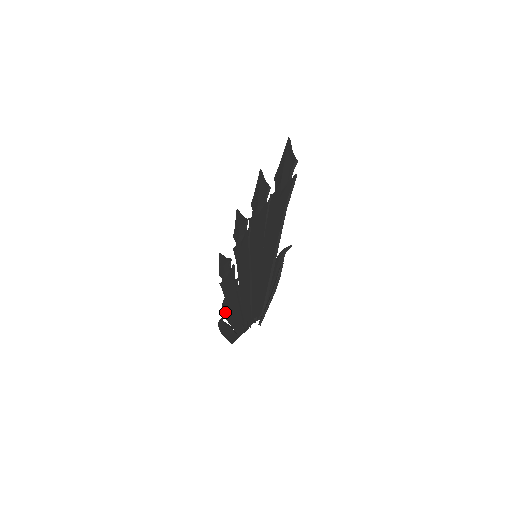
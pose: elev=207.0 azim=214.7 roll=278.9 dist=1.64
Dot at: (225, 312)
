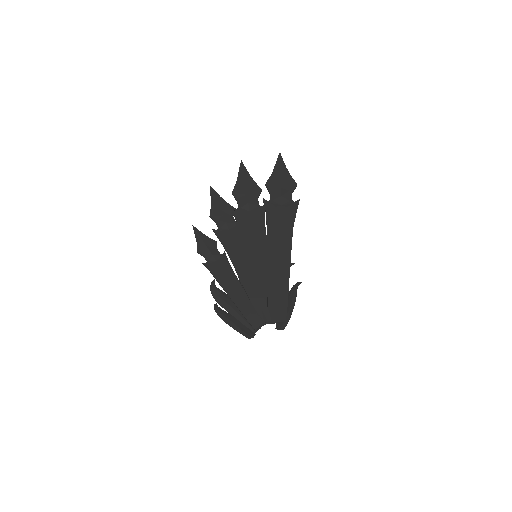
Dot at: (220, 299)
